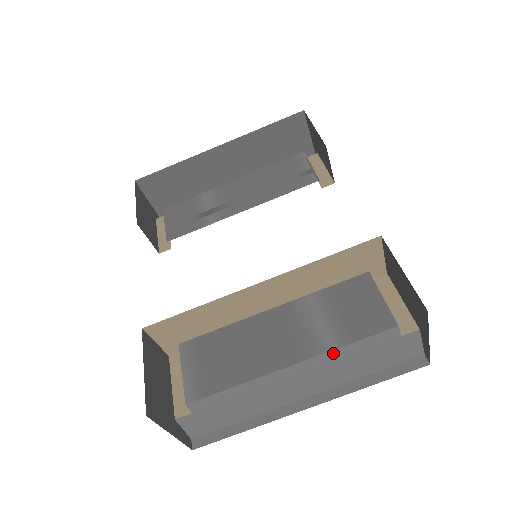
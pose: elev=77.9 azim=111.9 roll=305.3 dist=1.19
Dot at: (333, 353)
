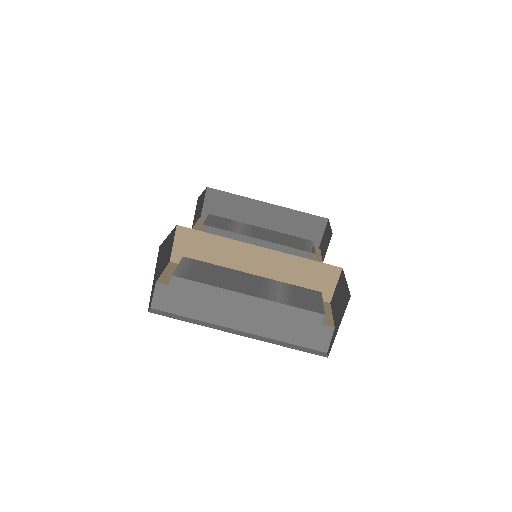
Dot at: (278, 305)
